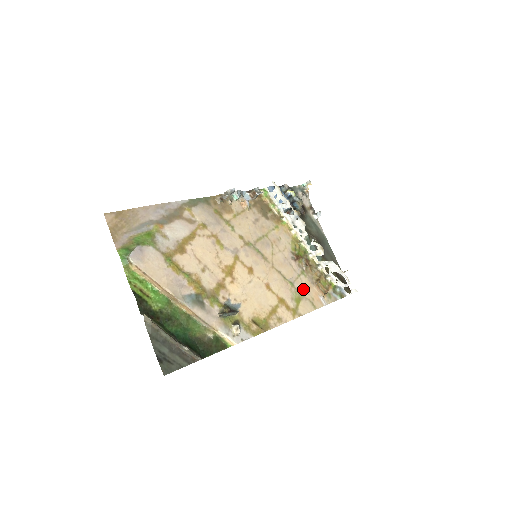
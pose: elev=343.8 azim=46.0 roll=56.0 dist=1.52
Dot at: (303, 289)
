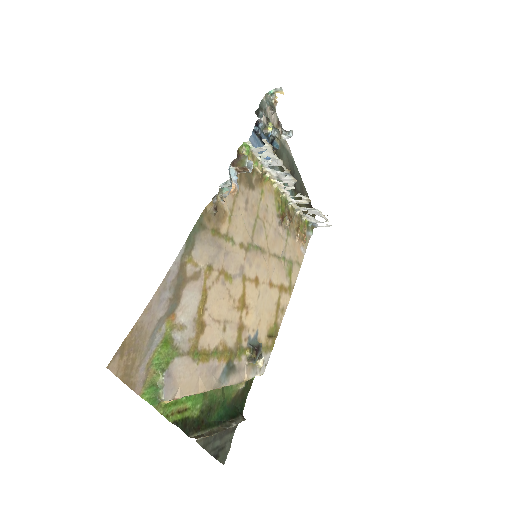
Dot at: (291, 254)
